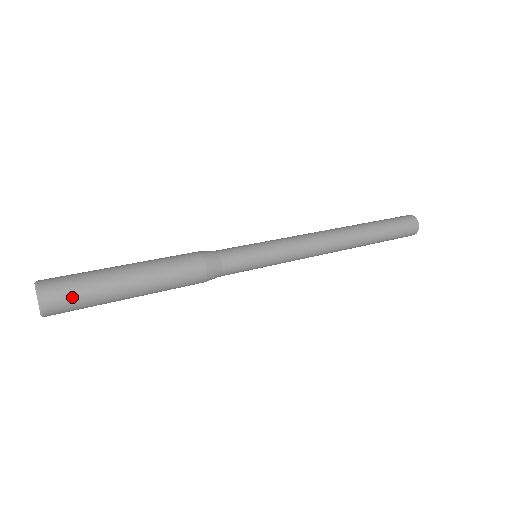
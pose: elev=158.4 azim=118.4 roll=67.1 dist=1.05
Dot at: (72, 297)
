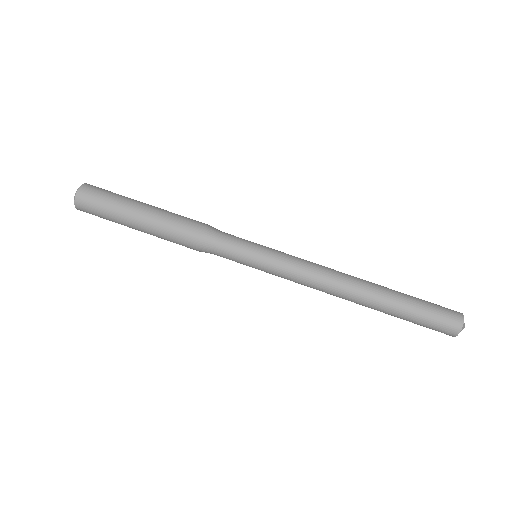
Dot at: (95, 210)
